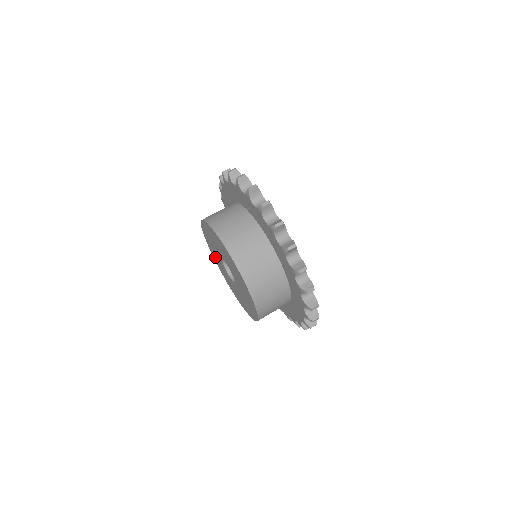
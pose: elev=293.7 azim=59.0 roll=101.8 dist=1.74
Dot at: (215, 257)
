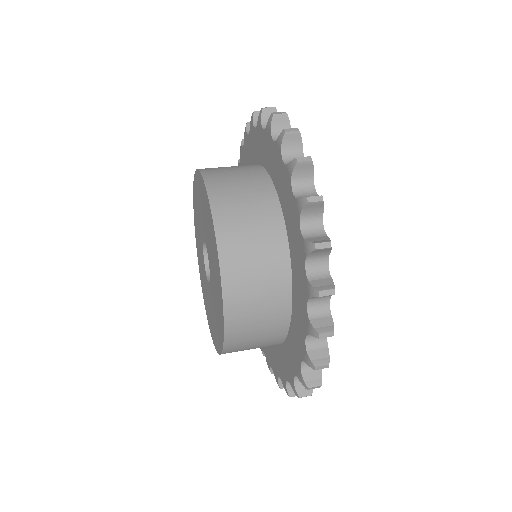
Dot at: (199, 254)
